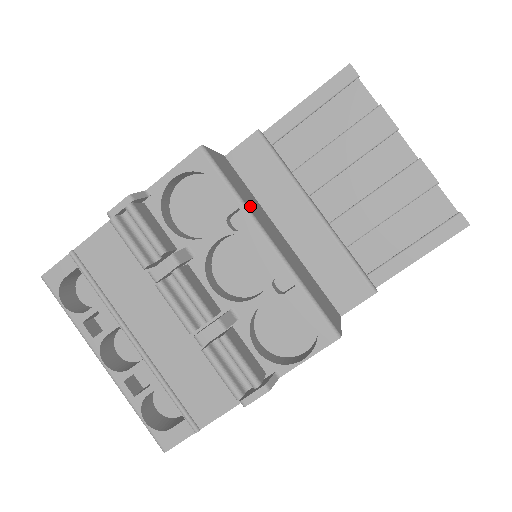
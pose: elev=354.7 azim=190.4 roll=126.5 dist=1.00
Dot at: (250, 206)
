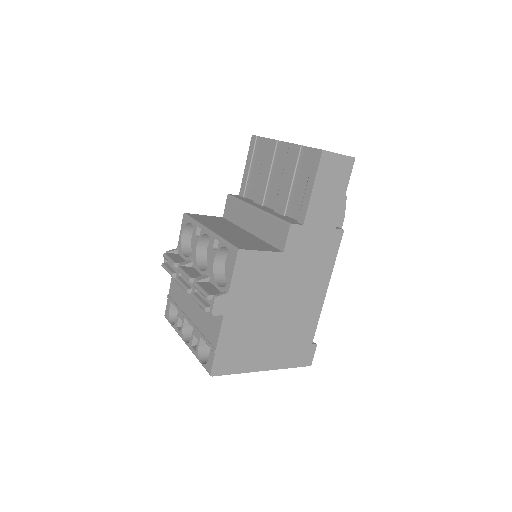
Dot at: (208, 224)
